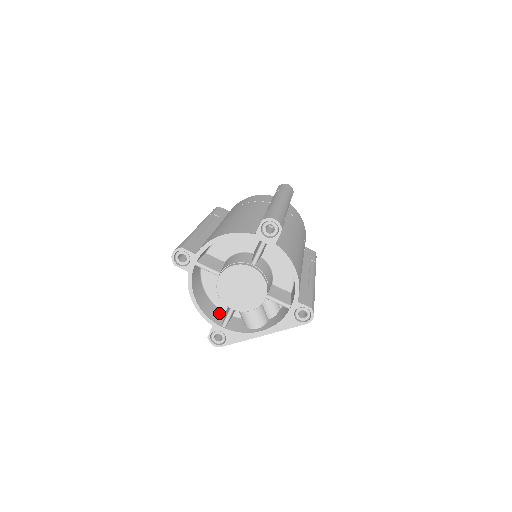
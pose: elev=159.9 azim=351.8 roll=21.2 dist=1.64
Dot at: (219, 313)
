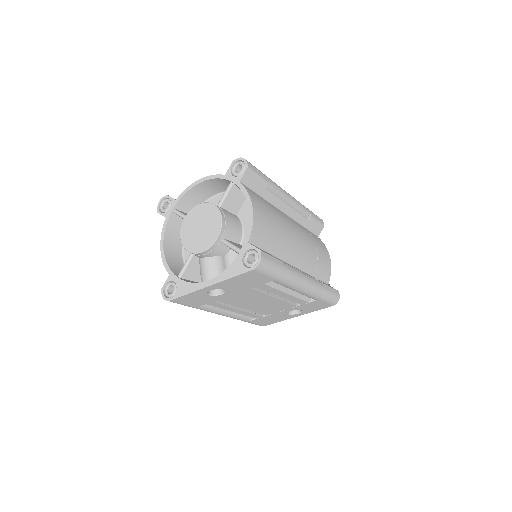
Dot at: occluded
